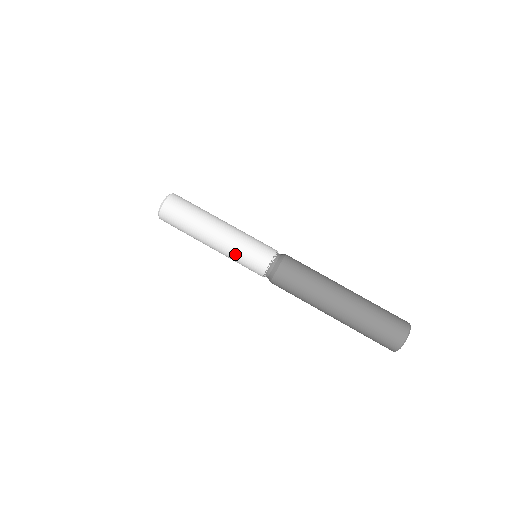
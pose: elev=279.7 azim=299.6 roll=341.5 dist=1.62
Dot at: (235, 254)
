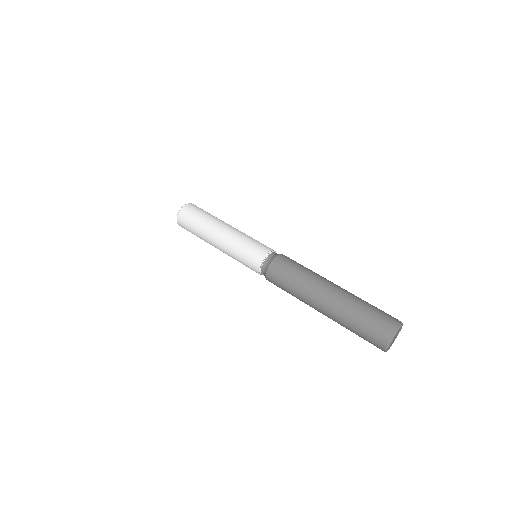
Dot at: (241, 241)
